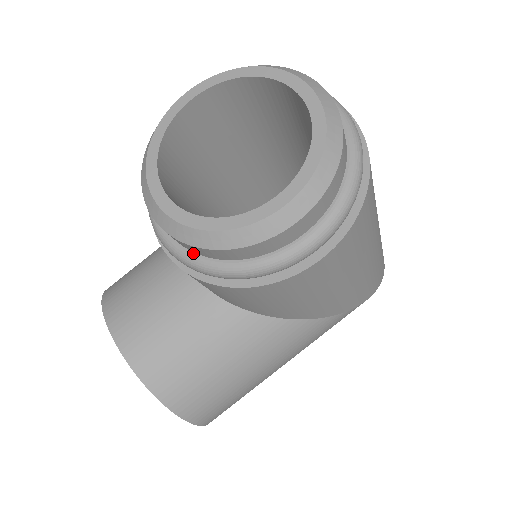
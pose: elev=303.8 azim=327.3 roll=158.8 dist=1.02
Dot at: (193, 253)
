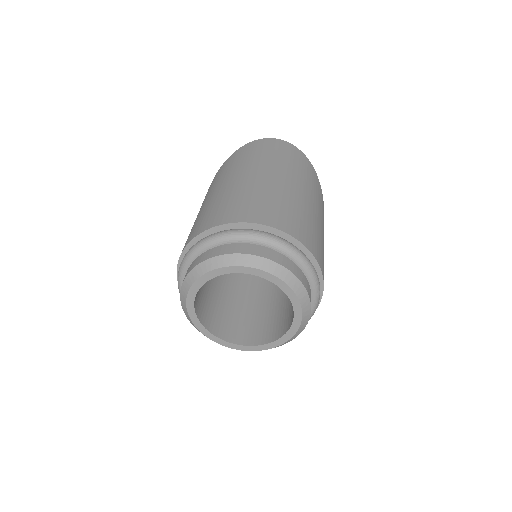
Dot at: occluded
